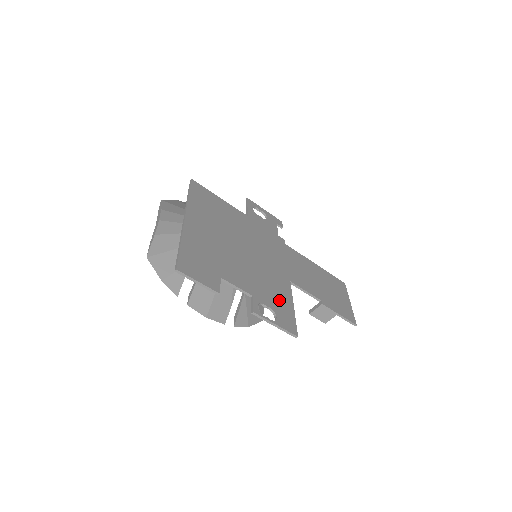
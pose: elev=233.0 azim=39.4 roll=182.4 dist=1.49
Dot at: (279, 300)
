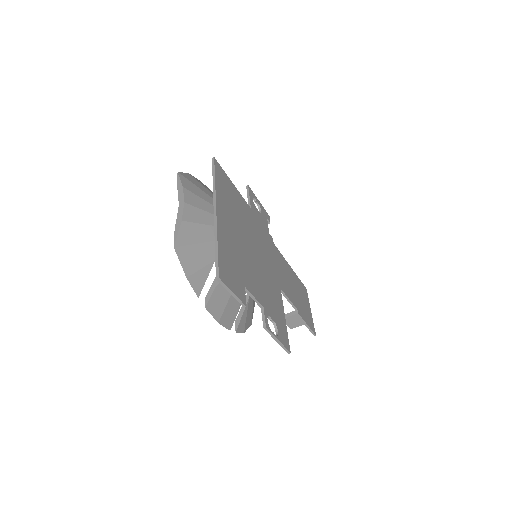
Dot at: (277, 311)
